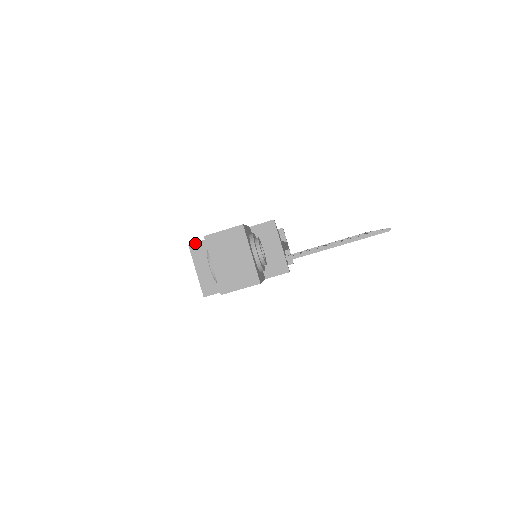
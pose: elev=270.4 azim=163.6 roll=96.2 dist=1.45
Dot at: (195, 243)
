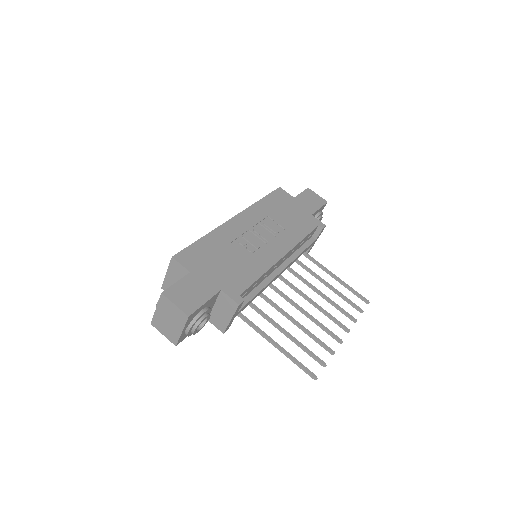
Dot at: (177, 261)
